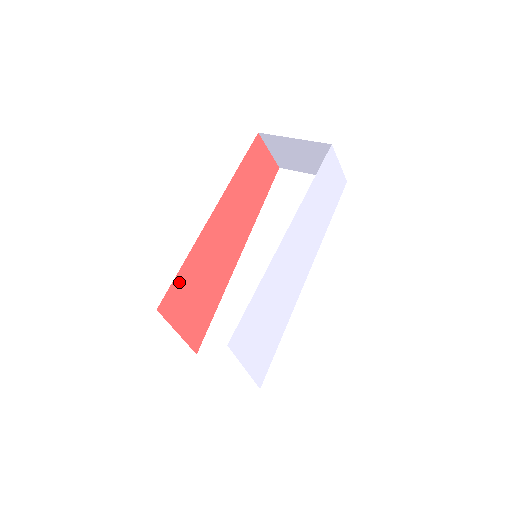
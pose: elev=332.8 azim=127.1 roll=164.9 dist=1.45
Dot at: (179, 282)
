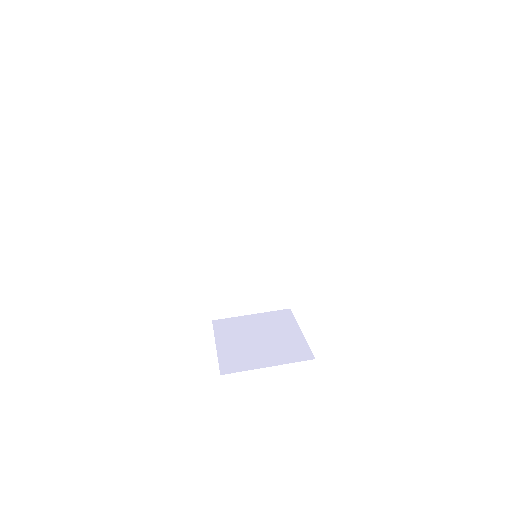
Dot at: occluded
